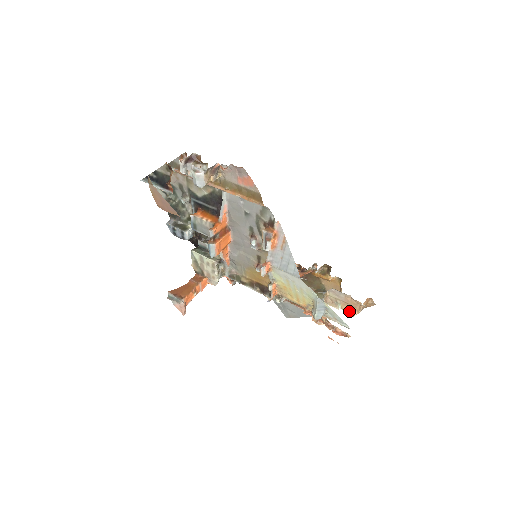
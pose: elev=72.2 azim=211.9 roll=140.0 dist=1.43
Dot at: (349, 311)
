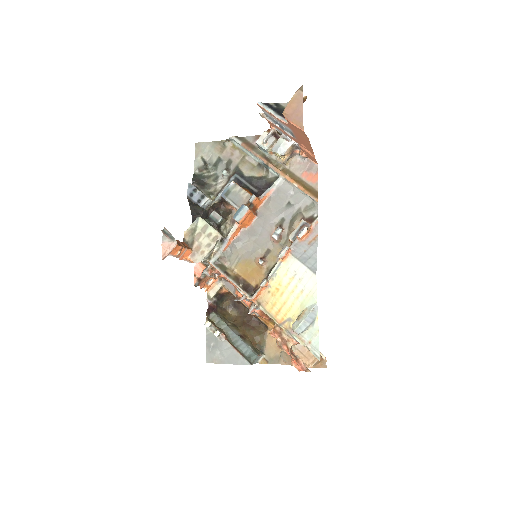
Dot at: occluded
